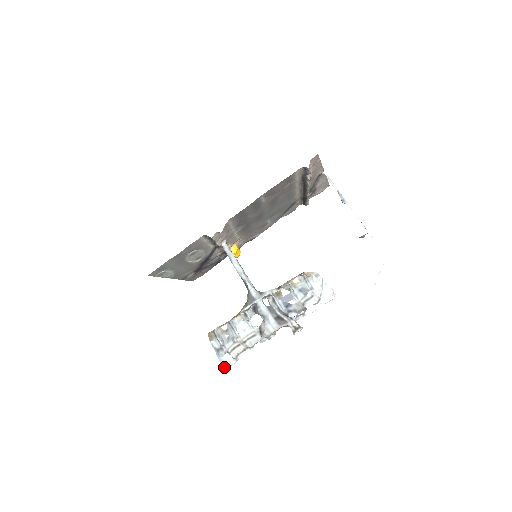
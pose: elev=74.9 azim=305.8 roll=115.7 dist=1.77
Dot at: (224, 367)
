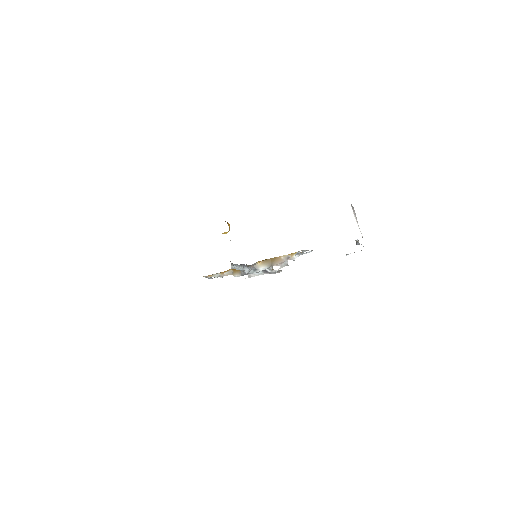
Dot at: occluded
